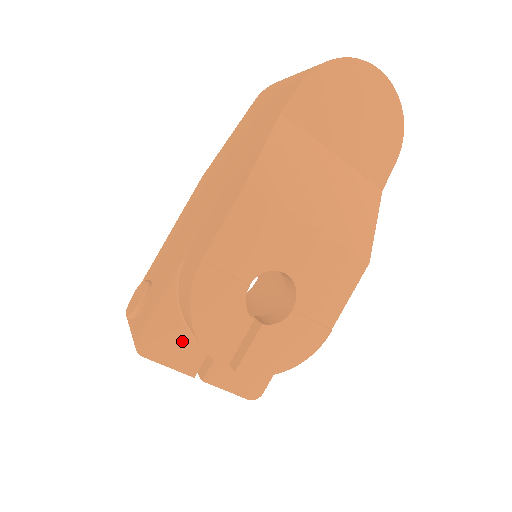
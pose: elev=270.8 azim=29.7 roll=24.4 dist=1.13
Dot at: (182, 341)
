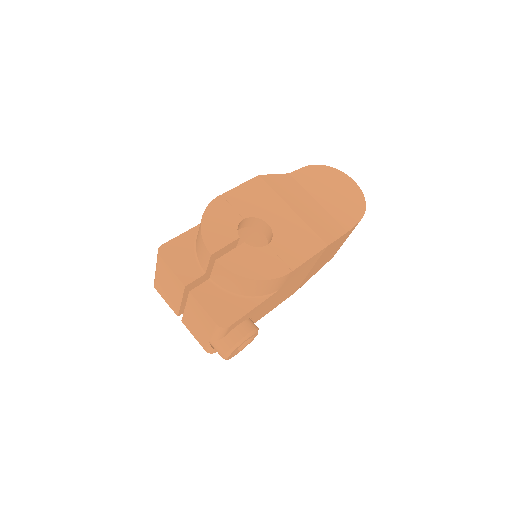
Dot at: (188, 260)
